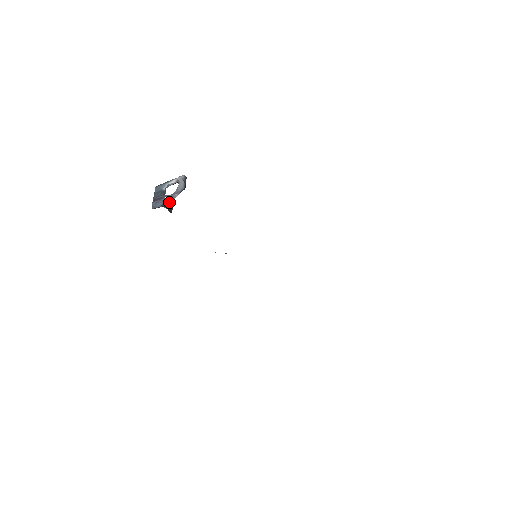
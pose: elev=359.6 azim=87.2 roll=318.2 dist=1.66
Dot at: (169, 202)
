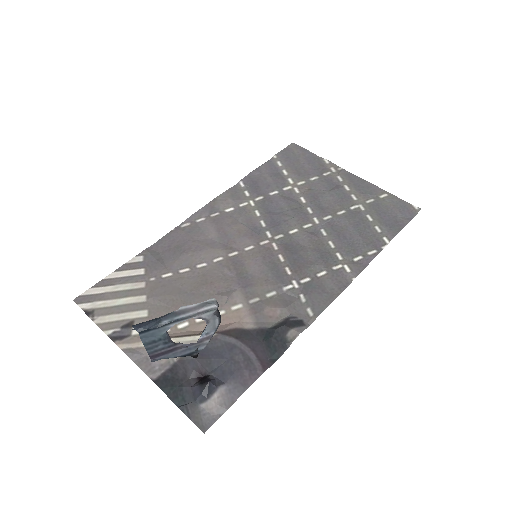
Dot at: (195, 353)
